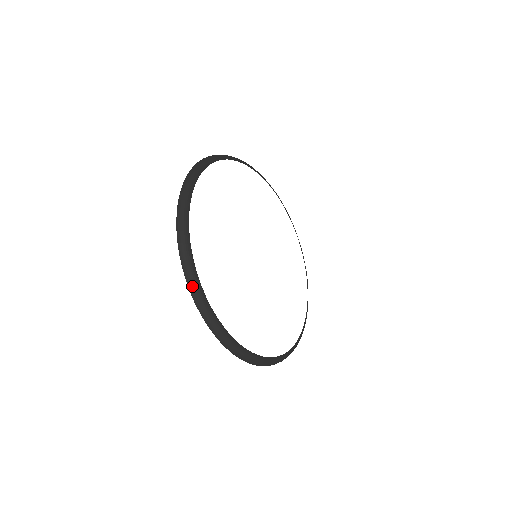
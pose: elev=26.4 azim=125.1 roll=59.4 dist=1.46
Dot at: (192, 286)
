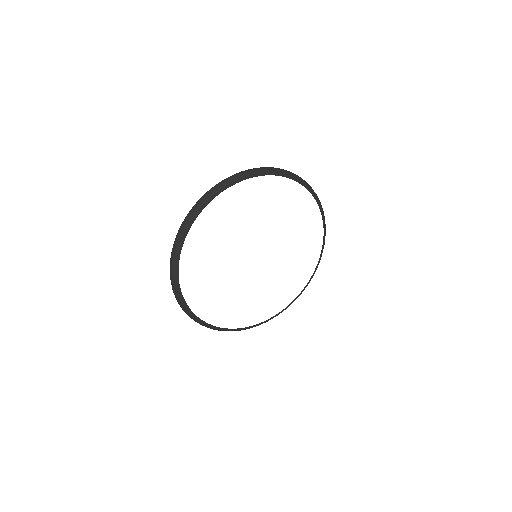
Dot at: occluded
